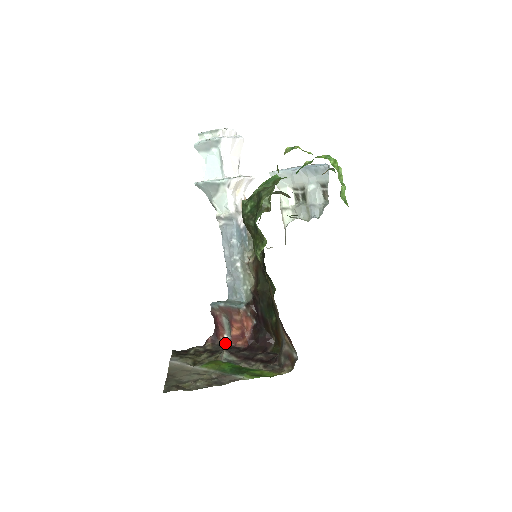
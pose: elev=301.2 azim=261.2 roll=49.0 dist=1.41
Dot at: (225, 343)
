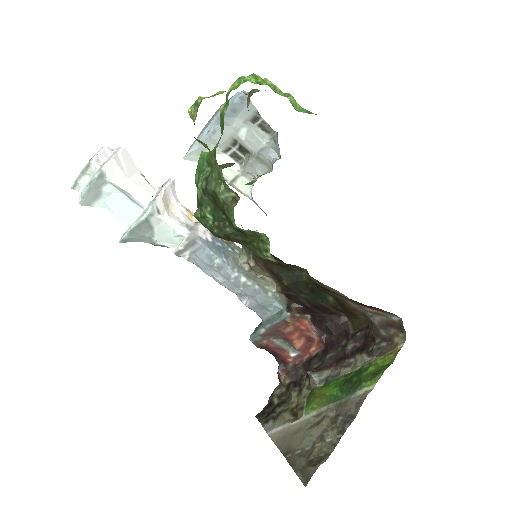
Dot at: (298, 362)
